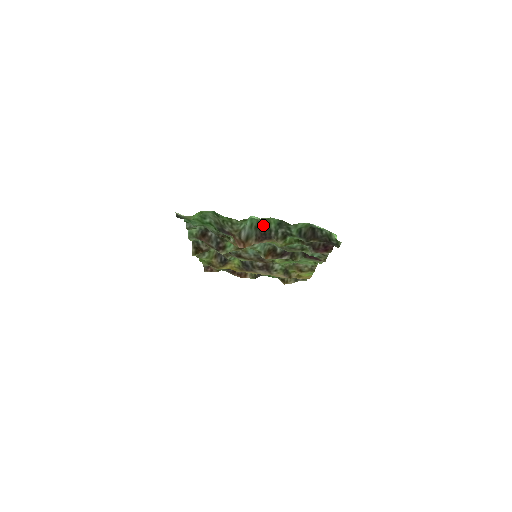
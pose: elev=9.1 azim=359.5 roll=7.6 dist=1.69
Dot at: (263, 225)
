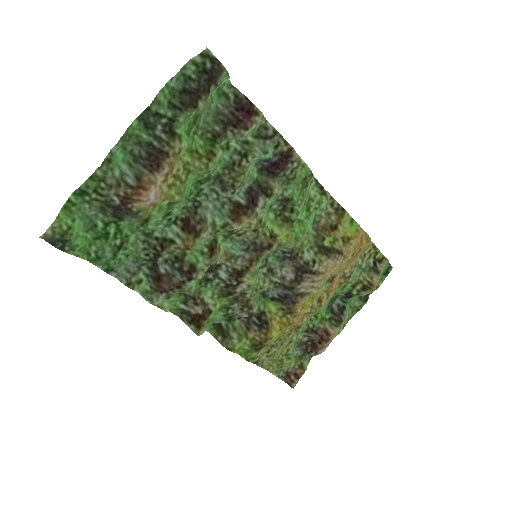
Dot at: (137, 149)
